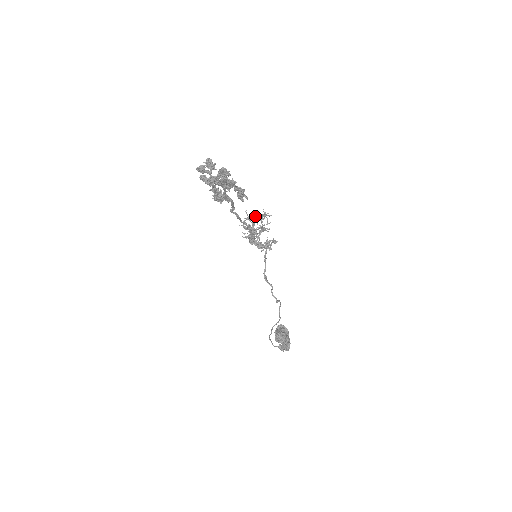
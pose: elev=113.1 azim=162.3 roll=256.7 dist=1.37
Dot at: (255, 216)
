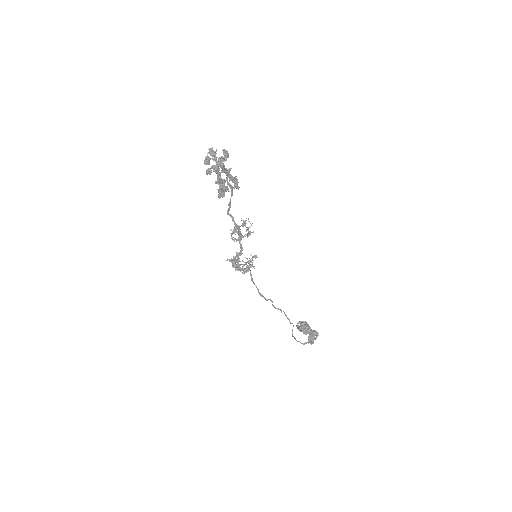
Dot at: occluded
